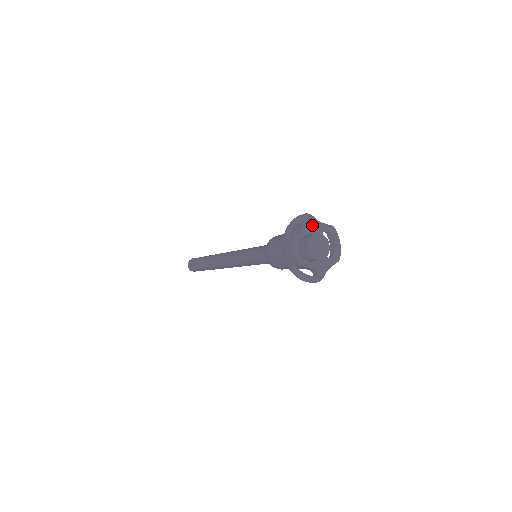
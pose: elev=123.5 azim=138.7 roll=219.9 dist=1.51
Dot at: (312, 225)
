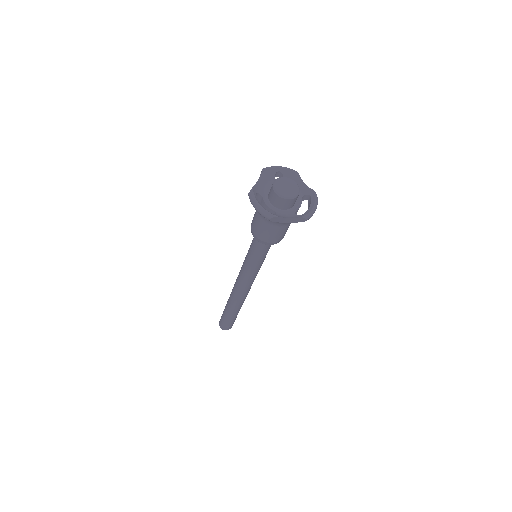
Dot at: occluded
